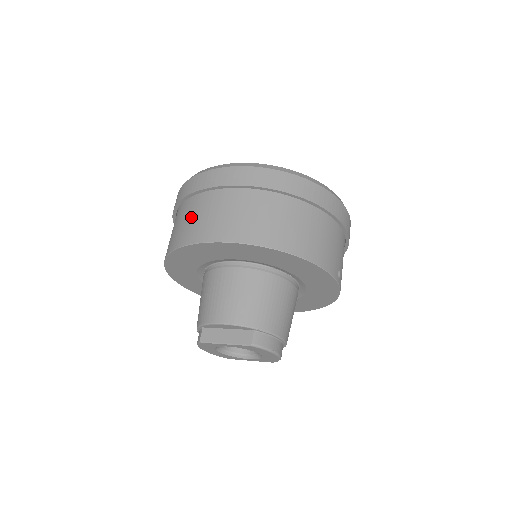
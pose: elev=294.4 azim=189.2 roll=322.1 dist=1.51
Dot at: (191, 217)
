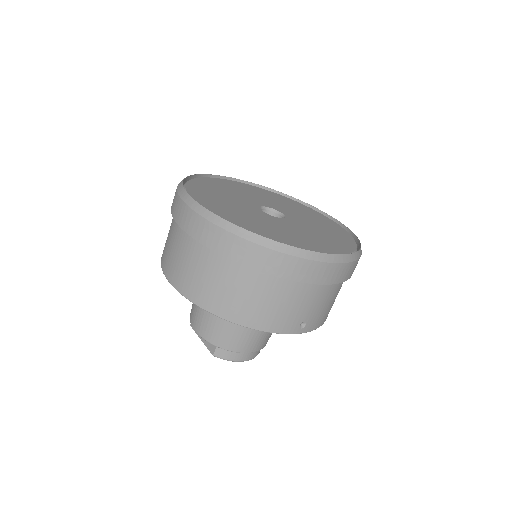
Dot at: (168, 238)
